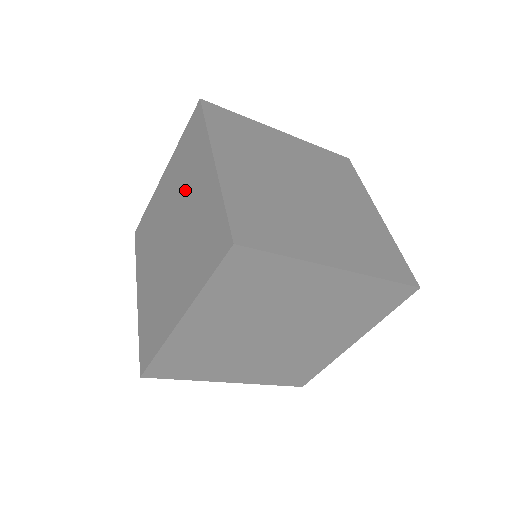
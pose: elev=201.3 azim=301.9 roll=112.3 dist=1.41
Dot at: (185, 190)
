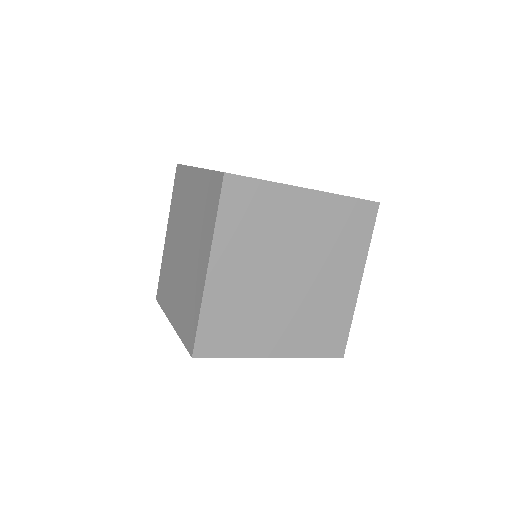
Dot at: (184, 211)
